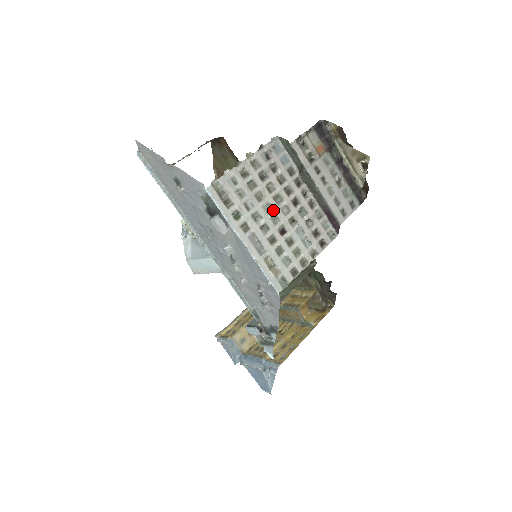
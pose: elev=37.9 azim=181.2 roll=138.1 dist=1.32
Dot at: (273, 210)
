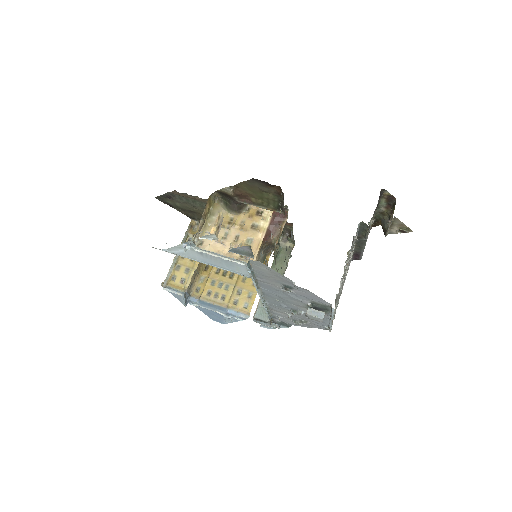
Dot at: (343, 281)
